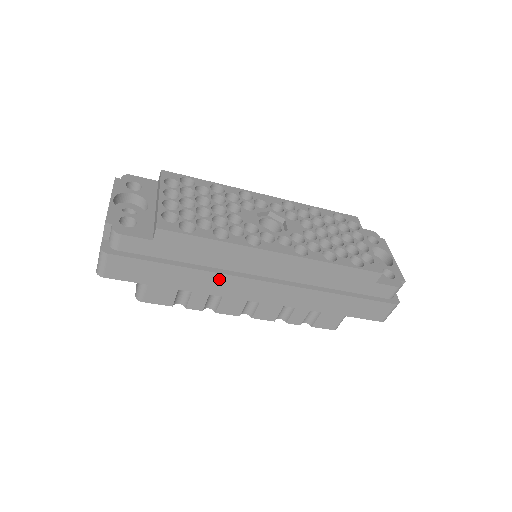
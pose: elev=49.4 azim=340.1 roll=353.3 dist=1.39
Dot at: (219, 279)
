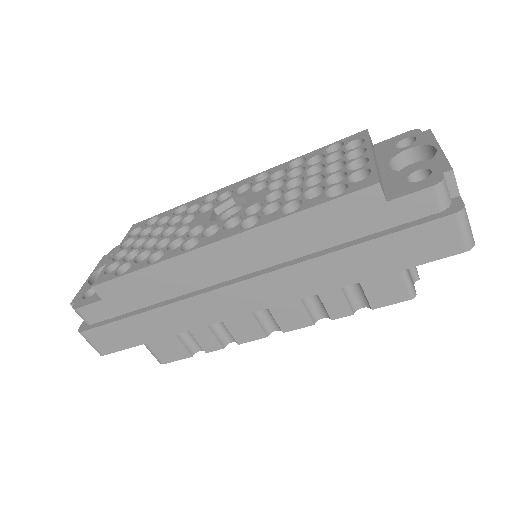
Dot at: (189, 307)
